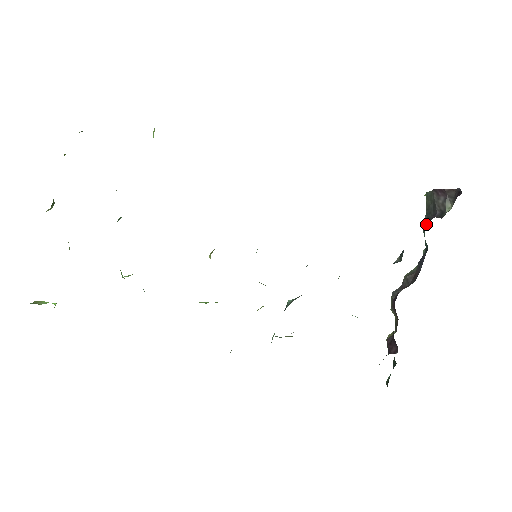
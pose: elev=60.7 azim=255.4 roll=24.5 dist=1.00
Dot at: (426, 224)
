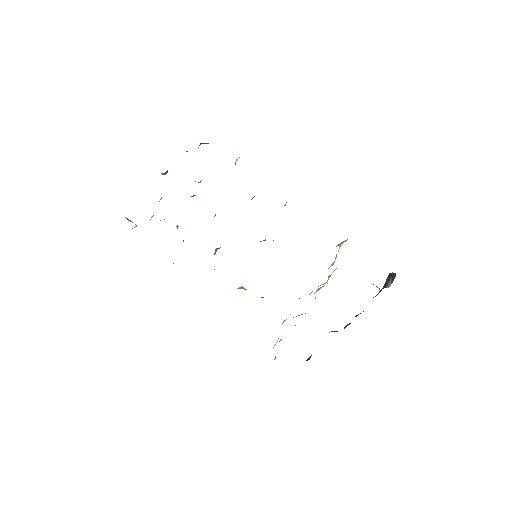
Dot at: (376, 295)
